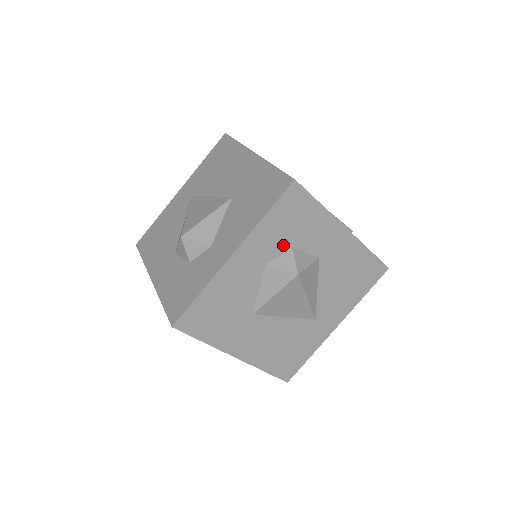
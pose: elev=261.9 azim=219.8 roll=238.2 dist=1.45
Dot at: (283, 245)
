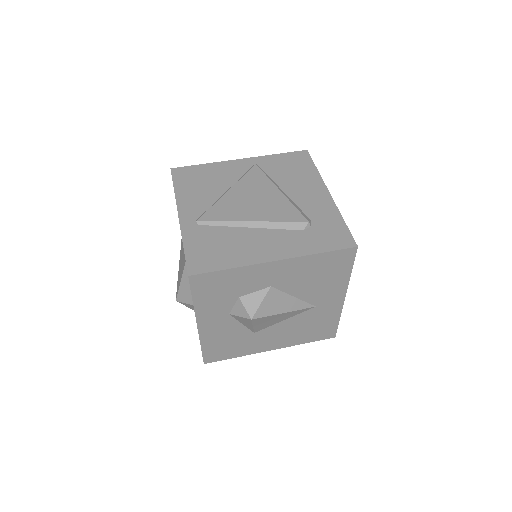
Dot at: (229, 301)
